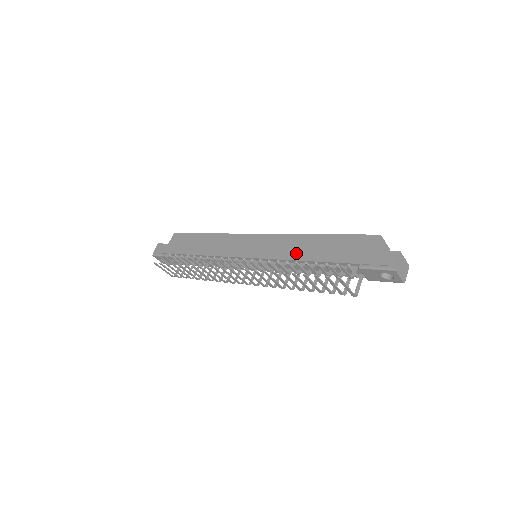
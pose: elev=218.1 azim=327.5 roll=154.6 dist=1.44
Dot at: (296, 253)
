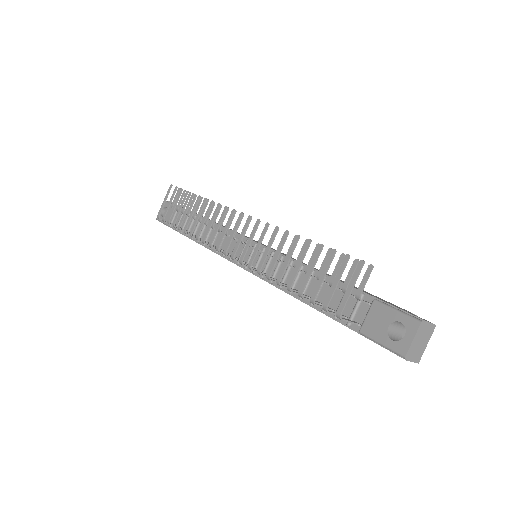
Dot at: occluded
